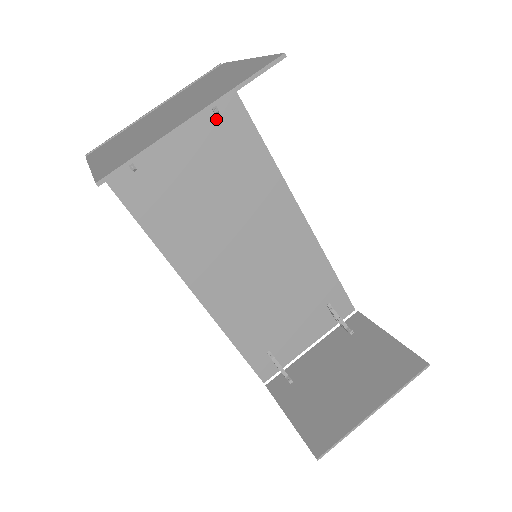
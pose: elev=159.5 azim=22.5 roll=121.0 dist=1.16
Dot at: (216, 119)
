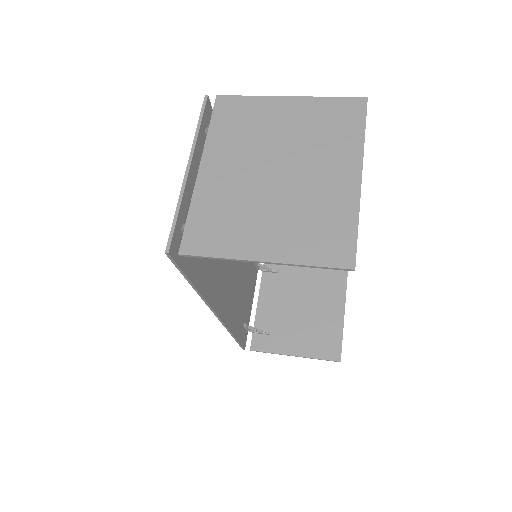
Dot at: occluded
